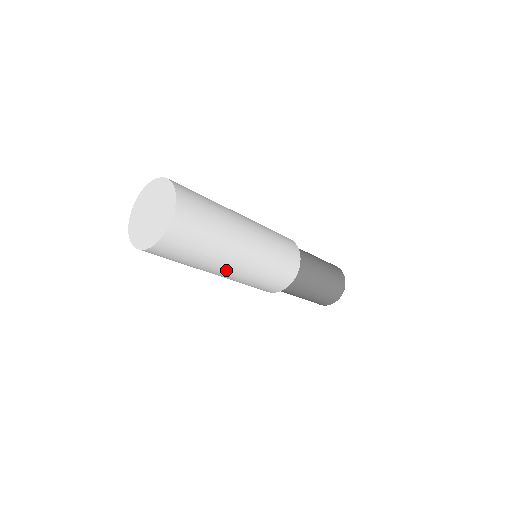
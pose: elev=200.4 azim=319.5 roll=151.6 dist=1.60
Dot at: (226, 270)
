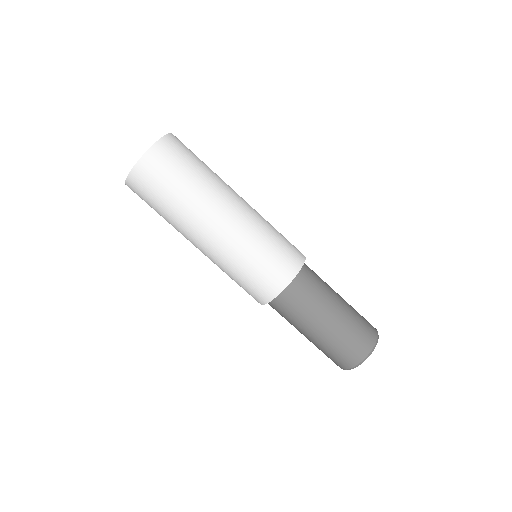
Dot at: (229, 205)
